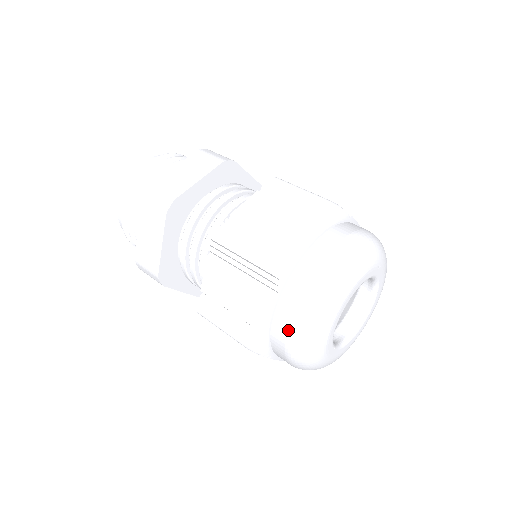
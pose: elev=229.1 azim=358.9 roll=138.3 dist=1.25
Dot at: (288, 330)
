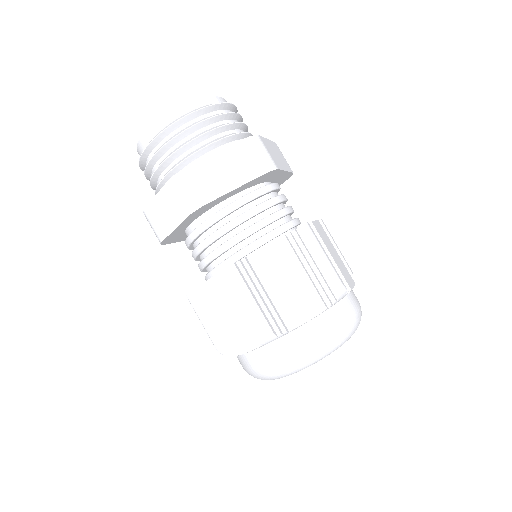
Dot at: (253, 368)
